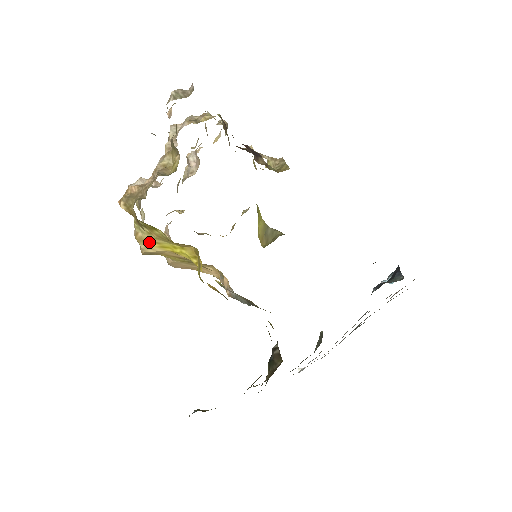
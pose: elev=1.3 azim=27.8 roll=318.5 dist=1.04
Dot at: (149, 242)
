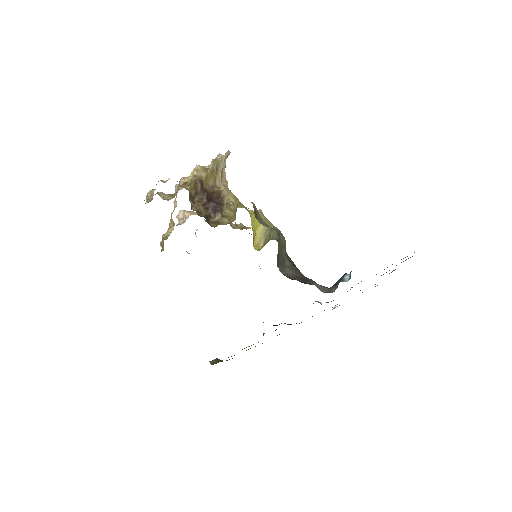
Dot at: occluded
